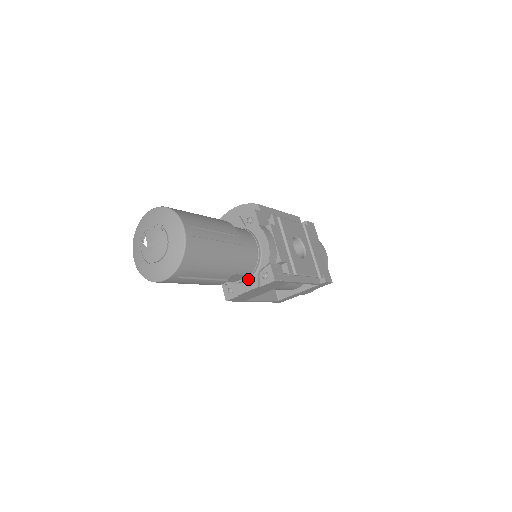
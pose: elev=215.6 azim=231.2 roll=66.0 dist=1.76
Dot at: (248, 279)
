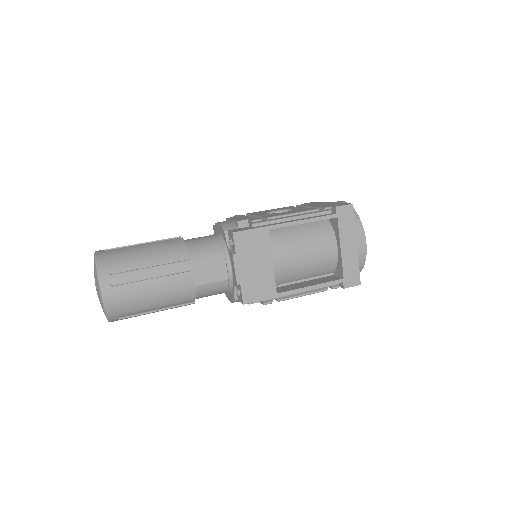
Dot at: (230, 263)
